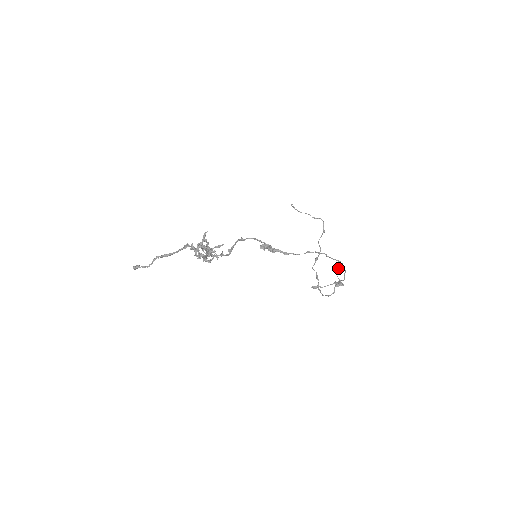
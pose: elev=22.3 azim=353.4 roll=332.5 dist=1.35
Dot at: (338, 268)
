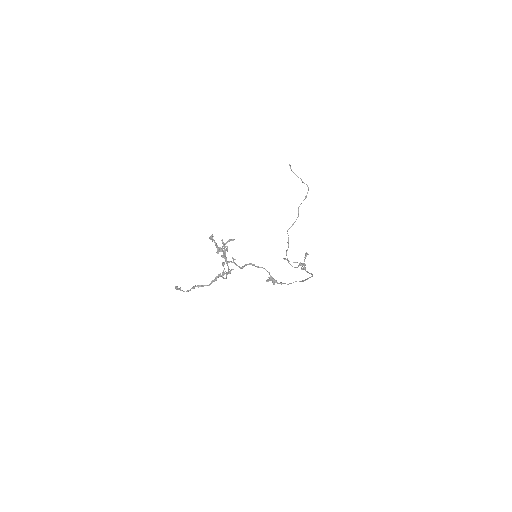
Dot at: occluded
